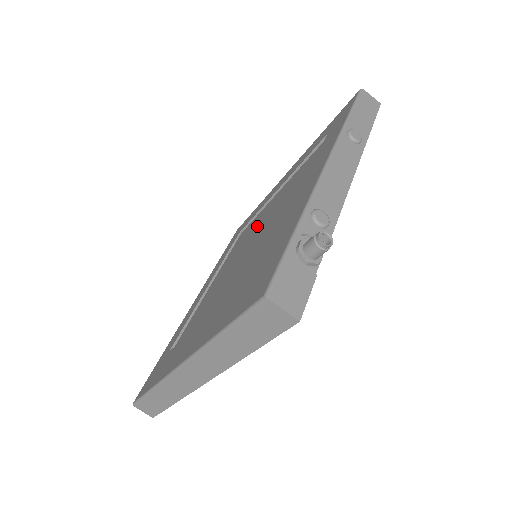
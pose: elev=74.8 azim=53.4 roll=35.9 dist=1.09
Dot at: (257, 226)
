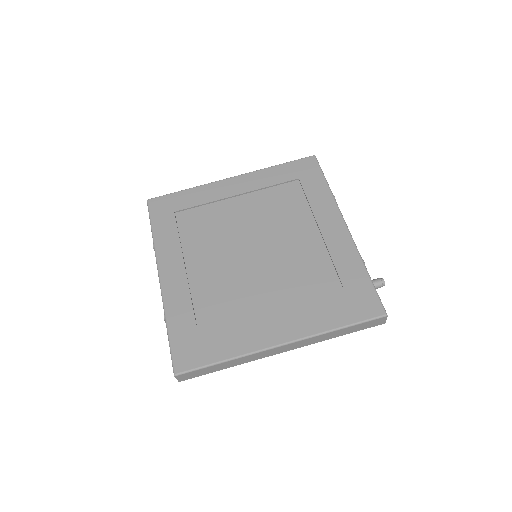
Dot at: (237, 227)
